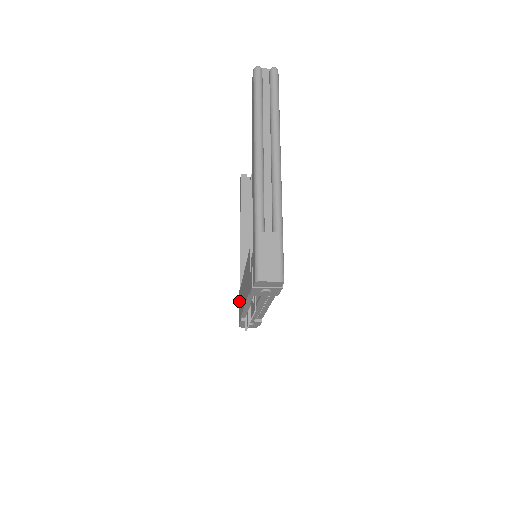
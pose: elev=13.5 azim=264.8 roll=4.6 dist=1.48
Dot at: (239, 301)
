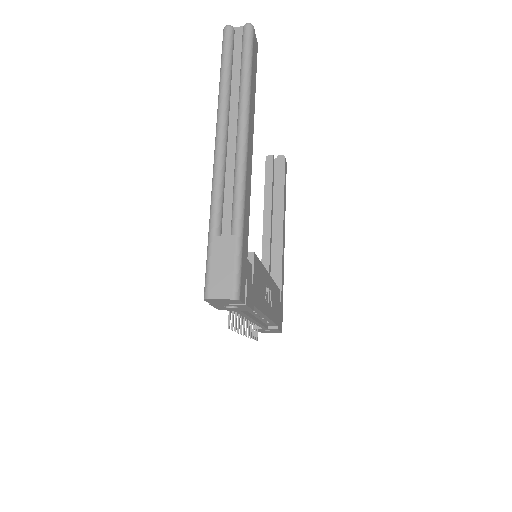
Dot at: occluded
